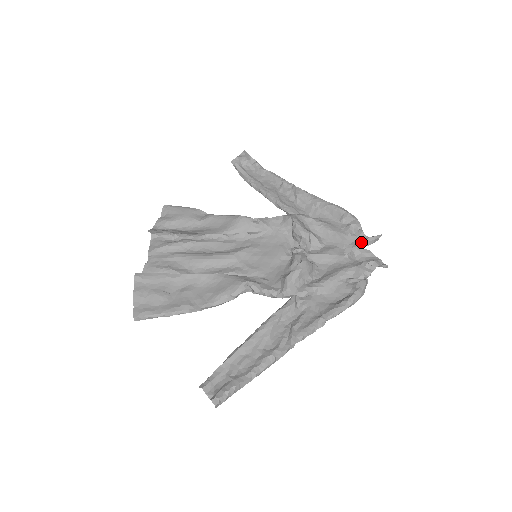
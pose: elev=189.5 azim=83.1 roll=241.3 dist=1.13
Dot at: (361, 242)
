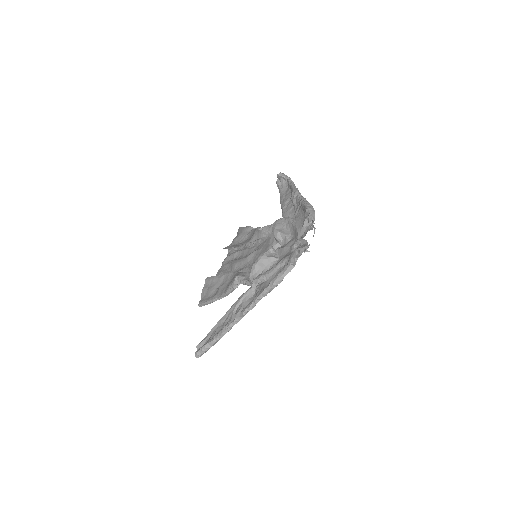
Dot at: (304, 232)
